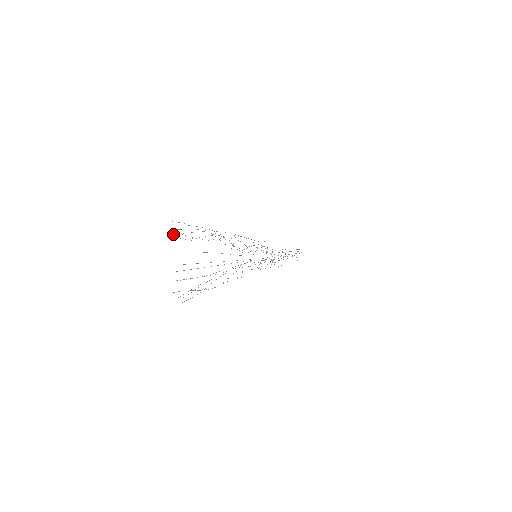
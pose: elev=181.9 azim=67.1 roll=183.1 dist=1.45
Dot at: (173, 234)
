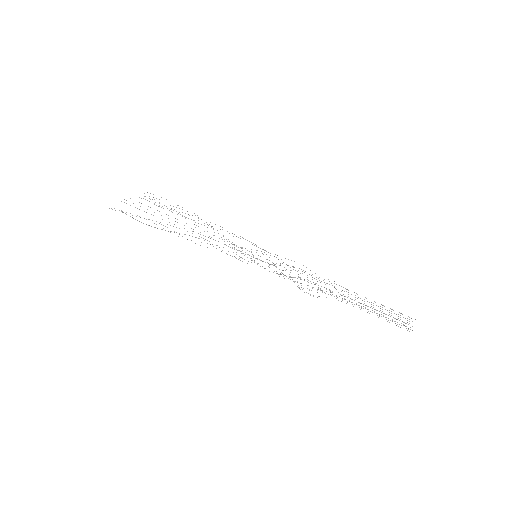
Dot at: occluded
